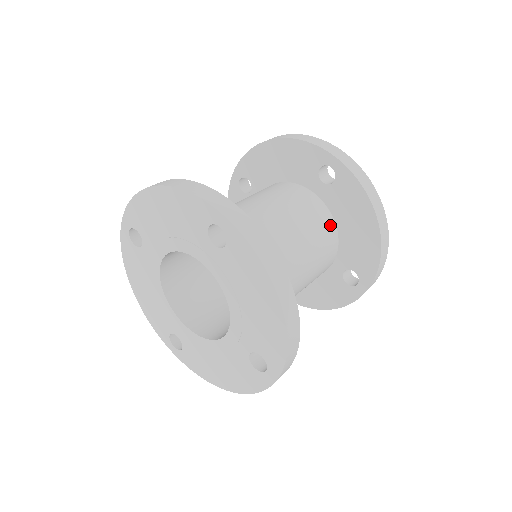
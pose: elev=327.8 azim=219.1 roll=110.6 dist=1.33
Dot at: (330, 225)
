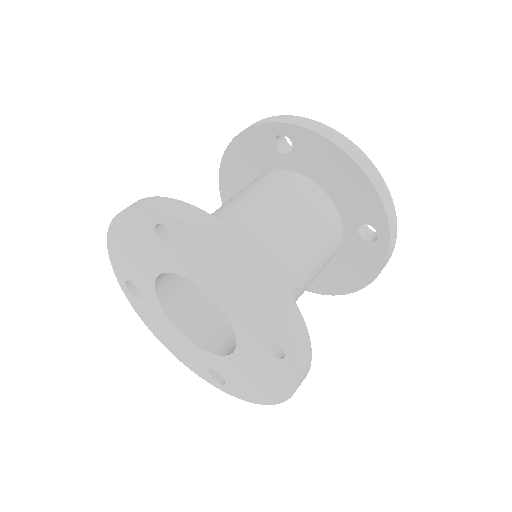
Dot at: (312, 189)
